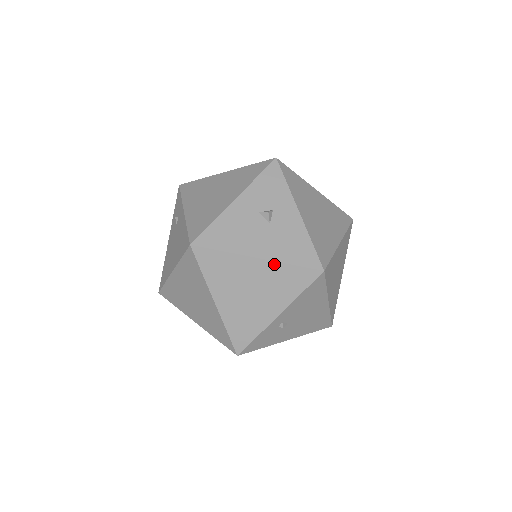
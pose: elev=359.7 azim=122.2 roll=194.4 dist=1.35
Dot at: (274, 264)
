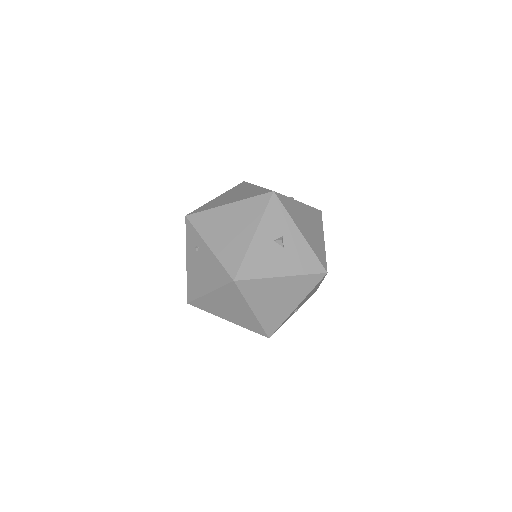
Dot at: (294, 277)
